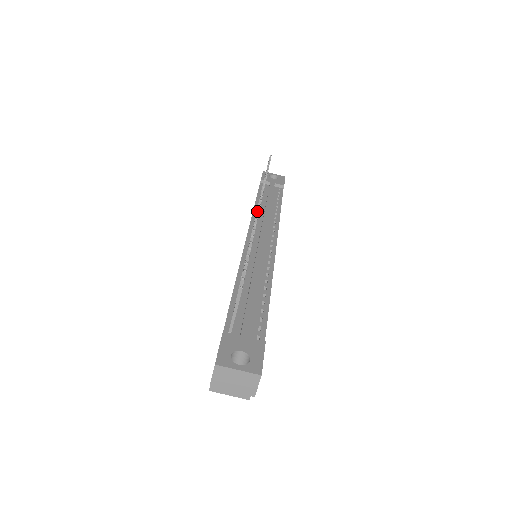
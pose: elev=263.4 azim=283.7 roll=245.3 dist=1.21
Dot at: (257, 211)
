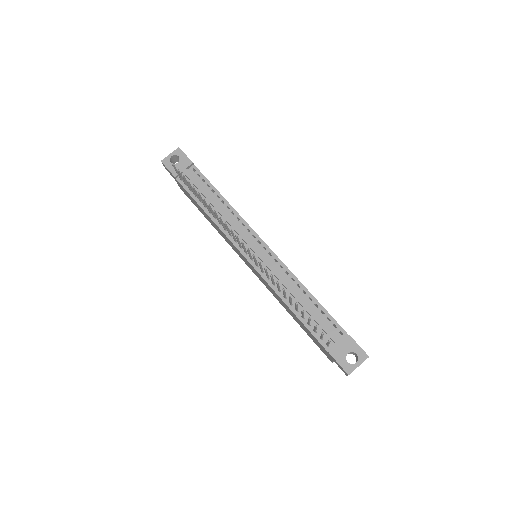
Dot at: (253, 257)
